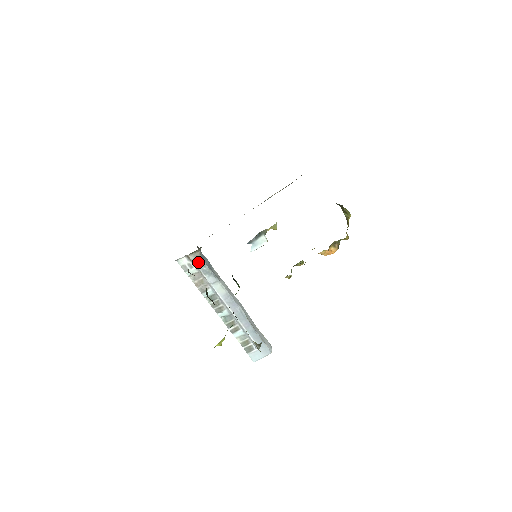
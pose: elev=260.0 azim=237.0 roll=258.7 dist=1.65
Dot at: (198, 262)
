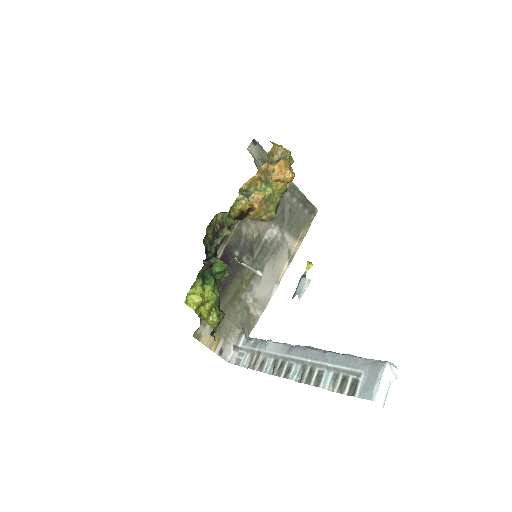
Dot at: (245, 343)
